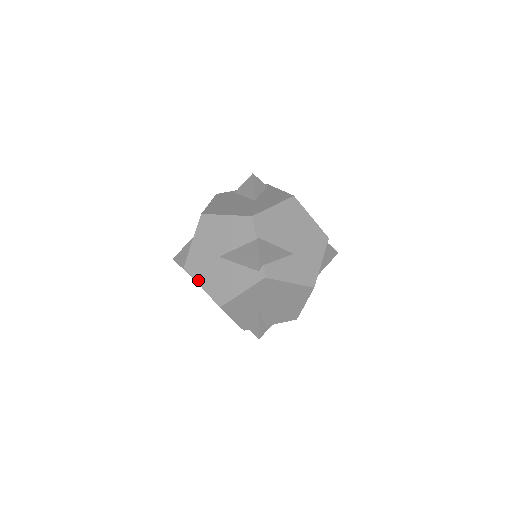
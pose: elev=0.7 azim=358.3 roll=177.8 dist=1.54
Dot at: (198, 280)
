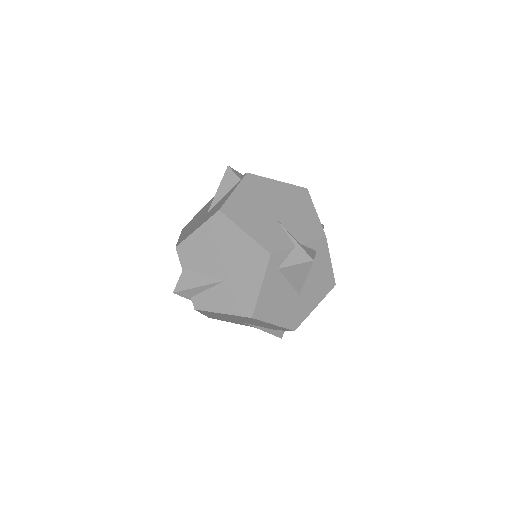
Dot at: occluded
